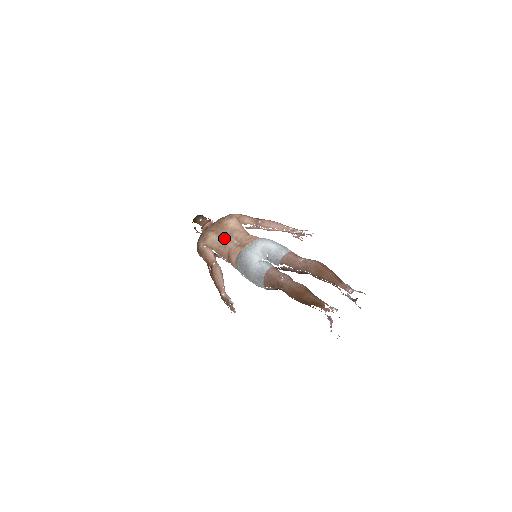
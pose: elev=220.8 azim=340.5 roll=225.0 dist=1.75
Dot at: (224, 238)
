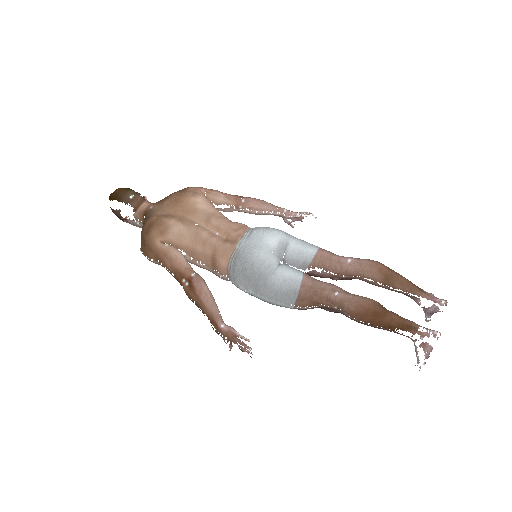
Dot at: (199, 229)
